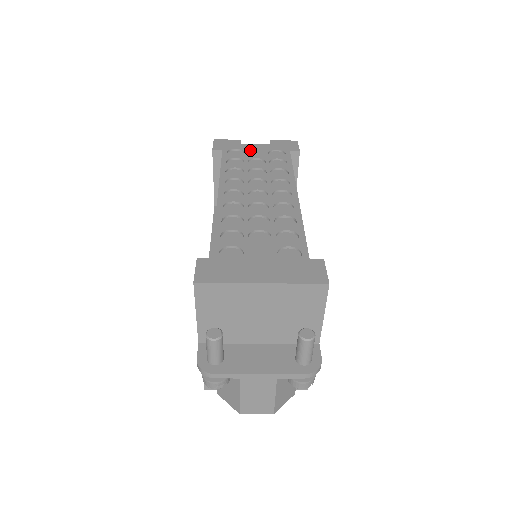
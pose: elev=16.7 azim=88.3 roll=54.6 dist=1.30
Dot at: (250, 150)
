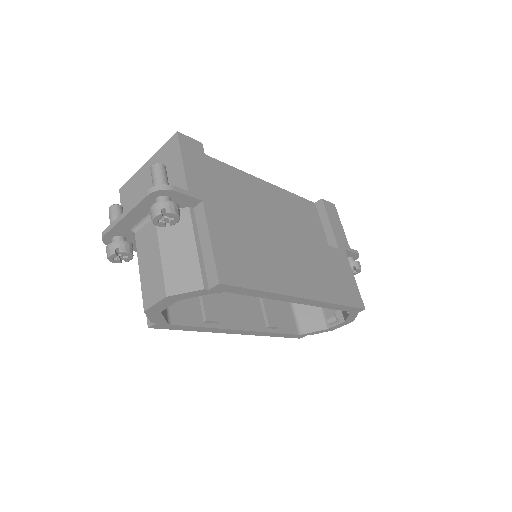
Dot at: occluded
